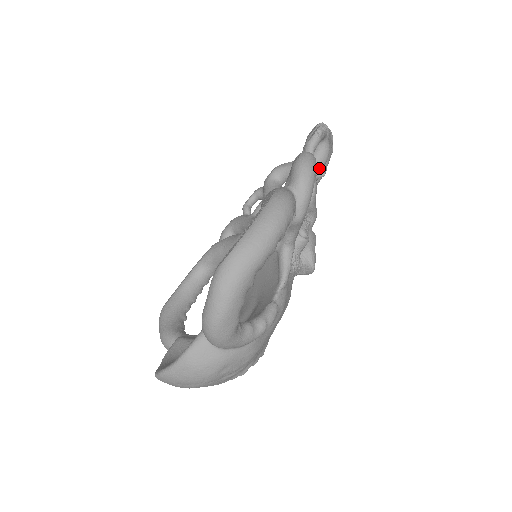
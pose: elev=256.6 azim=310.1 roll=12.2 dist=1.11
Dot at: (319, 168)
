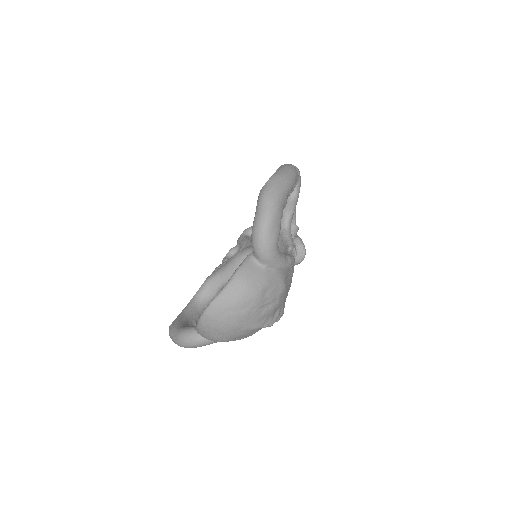
Dot at: occluded
